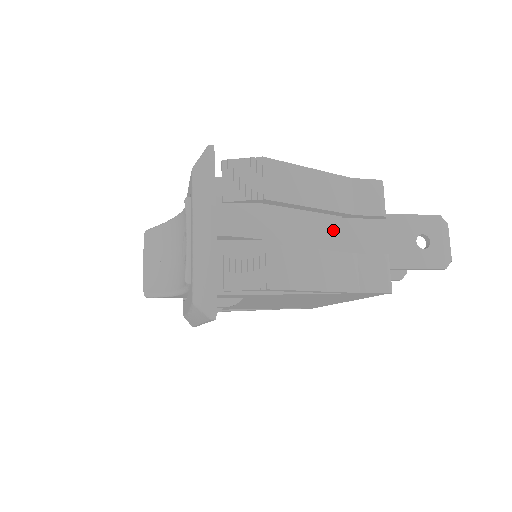
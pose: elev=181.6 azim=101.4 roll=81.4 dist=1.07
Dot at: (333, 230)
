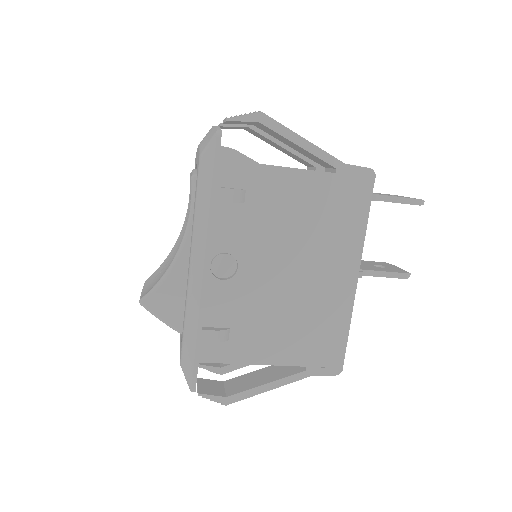
Dot at: occluded
